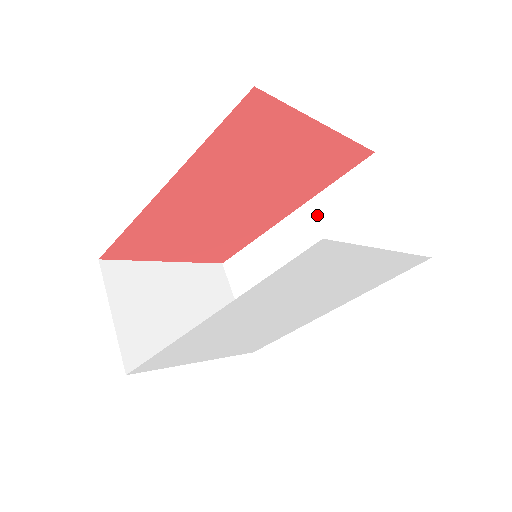
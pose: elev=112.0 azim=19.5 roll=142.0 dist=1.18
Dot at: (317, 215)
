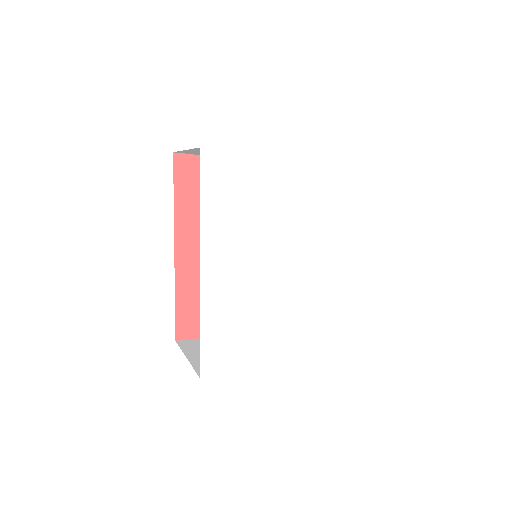
Dot at: occluded
